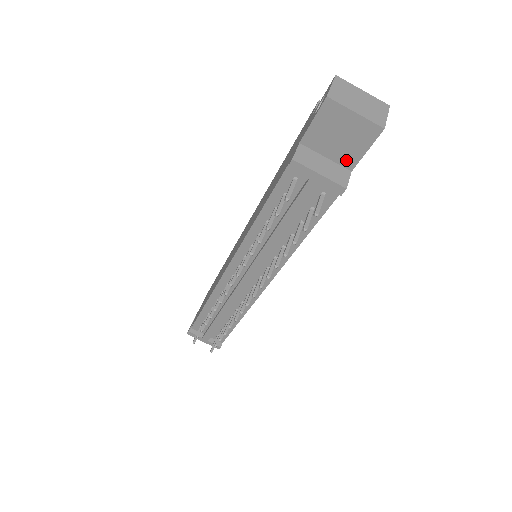
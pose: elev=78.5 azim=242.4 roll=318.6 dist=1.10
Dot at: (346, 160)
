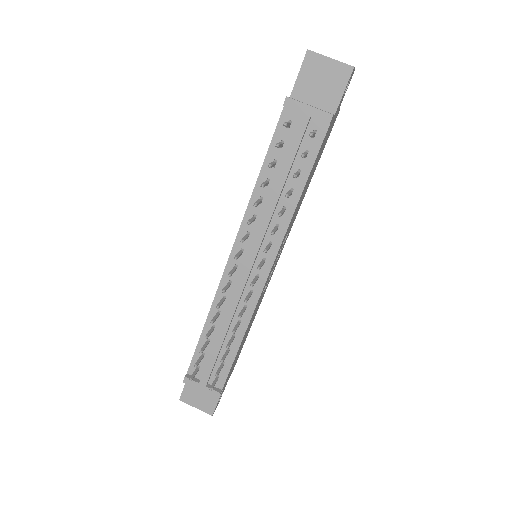
Dot at: (329, 105)
